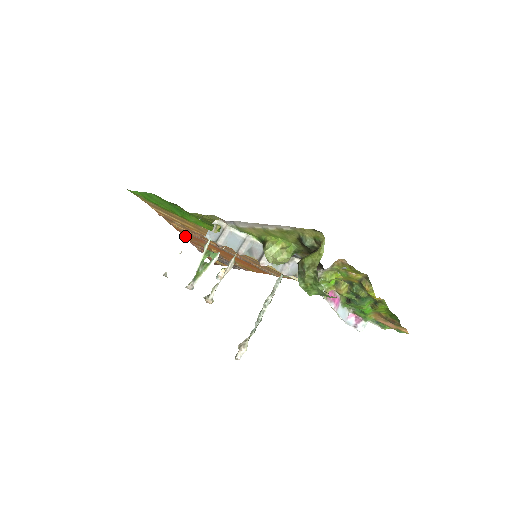
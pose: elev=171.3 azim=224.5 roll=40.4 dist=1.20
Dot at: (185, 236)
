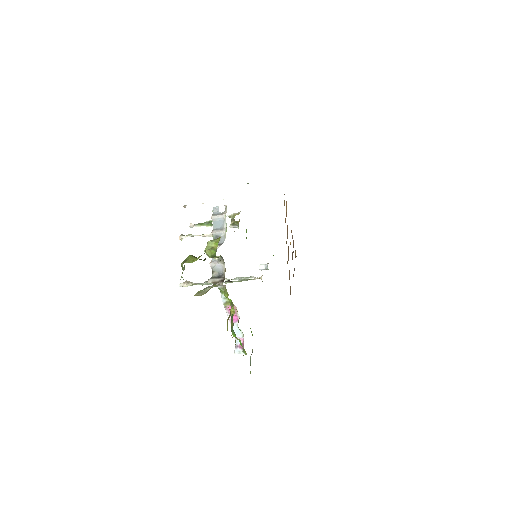
Dot at: occluded
